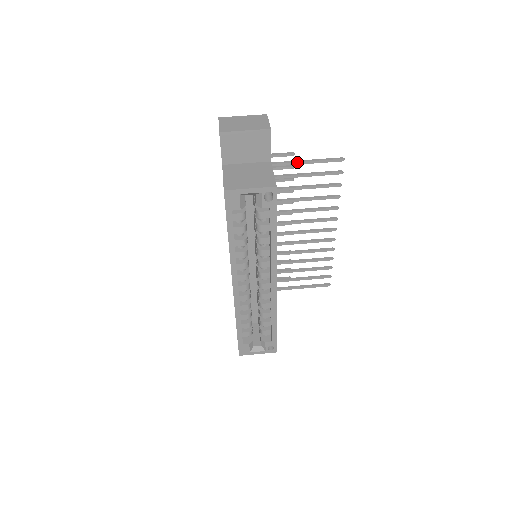
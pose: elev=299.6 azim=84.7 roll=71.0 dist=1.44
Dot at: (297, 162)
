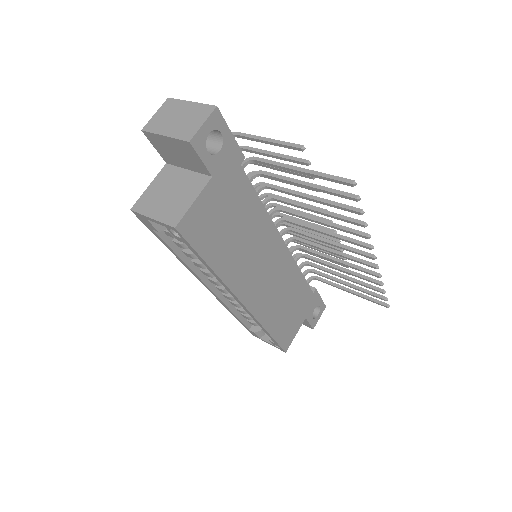
Dot at: (289, 168)
